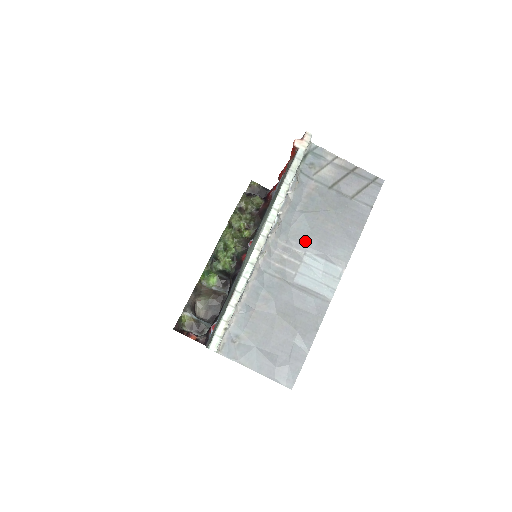
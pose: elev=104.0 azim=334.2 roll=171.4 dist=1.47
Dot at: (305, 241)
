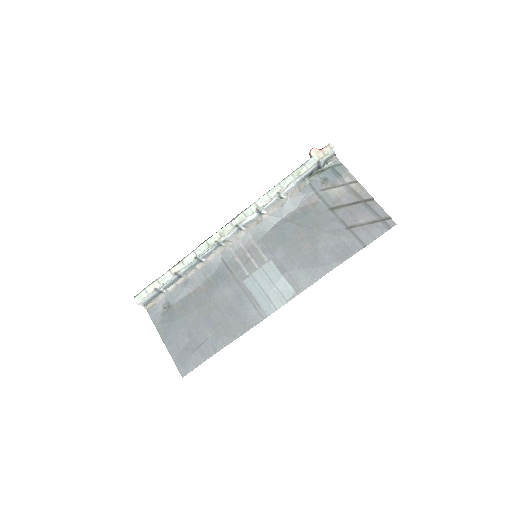
Dot at: (275, 249)
